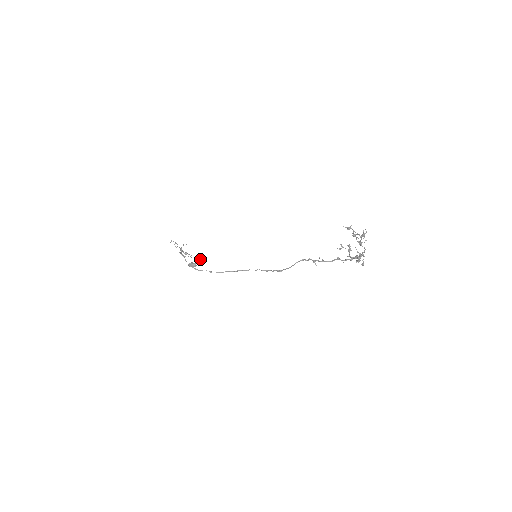
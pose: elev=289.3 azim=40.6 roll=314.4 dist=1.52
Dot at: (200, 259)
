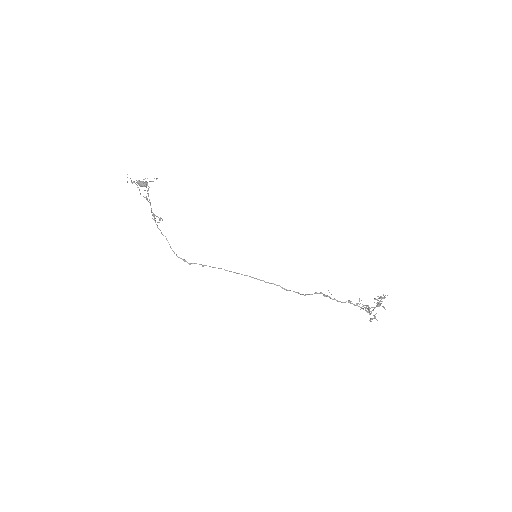
Dot at: occluded
